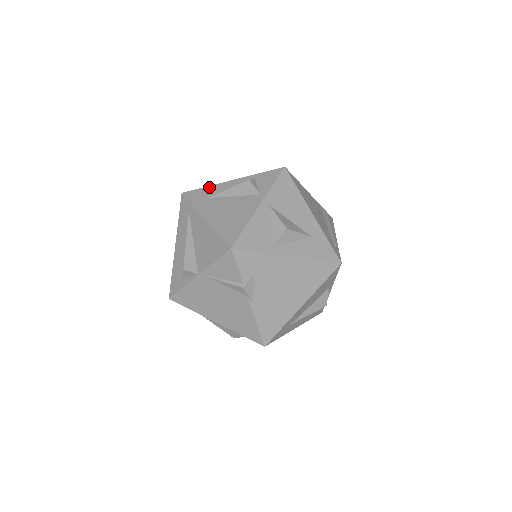
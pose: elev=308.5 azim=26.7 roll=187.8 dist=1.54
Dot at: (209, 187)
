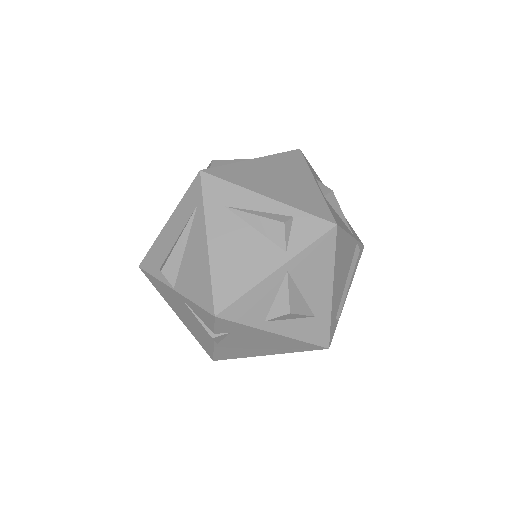
Dot at: (236, 187)
